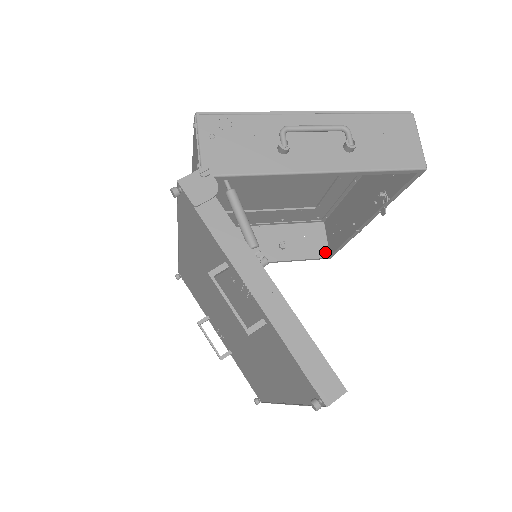
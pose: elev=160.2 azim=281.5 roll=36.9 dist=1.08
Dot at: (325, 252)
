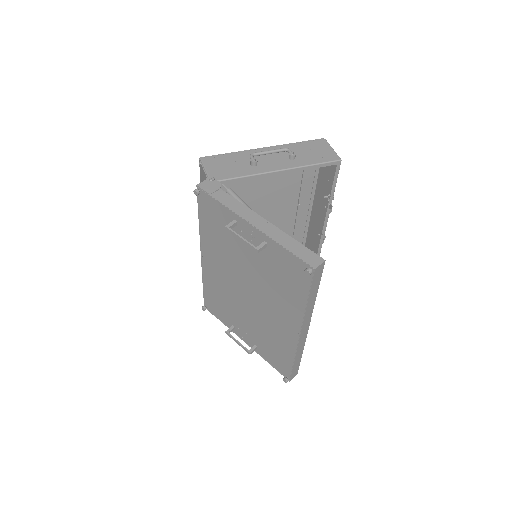
Dot at: occluded
